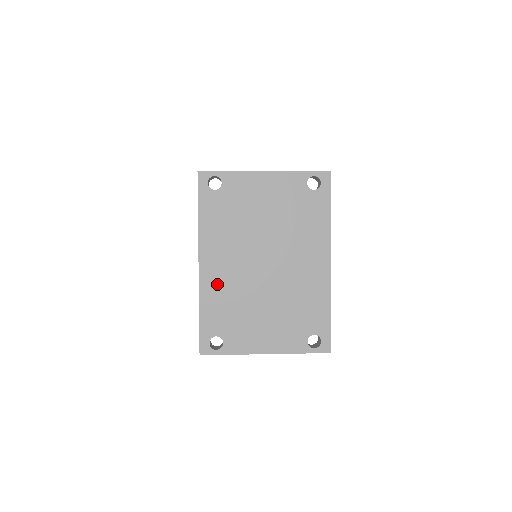
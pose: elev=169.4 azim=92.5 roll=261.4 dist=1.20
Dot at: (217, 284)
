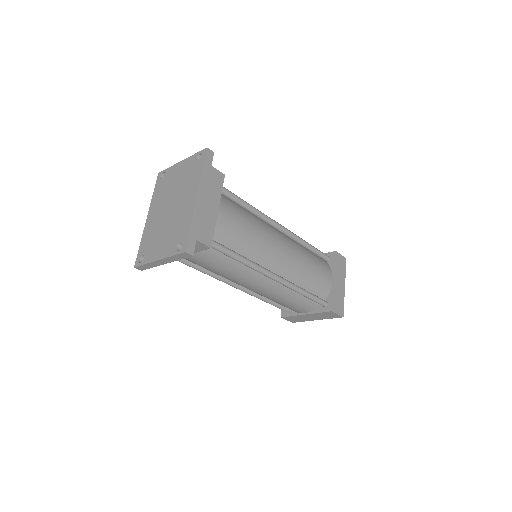
Dot at: (150, 226)
